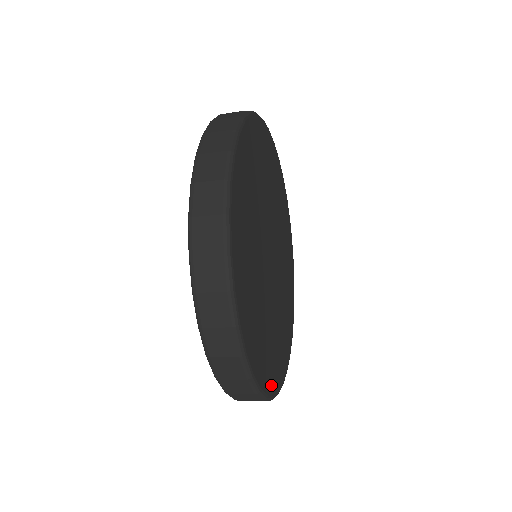
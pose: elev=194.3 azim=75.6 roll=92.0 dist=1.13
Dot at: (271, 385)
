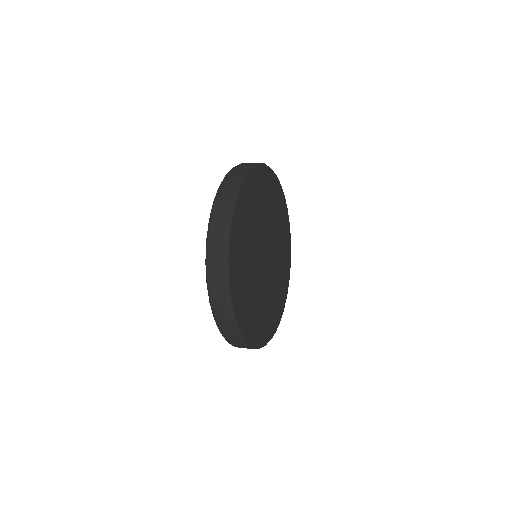
Dot at: (278, 320)
